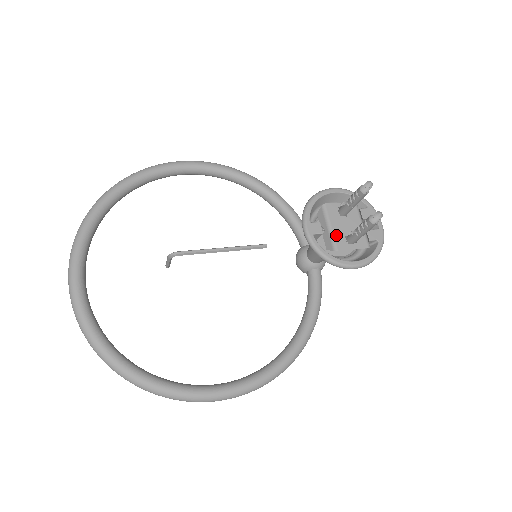
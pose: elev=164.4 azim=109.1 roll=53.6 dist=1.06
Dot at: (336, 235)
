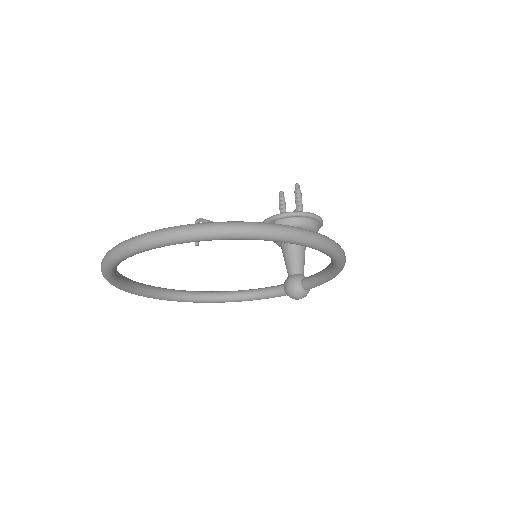
Dot at: occluded
